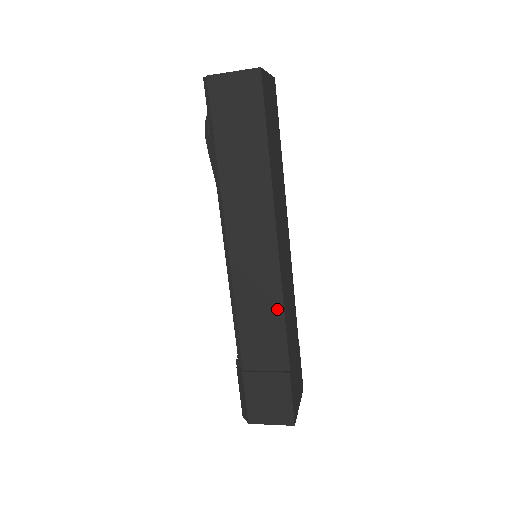
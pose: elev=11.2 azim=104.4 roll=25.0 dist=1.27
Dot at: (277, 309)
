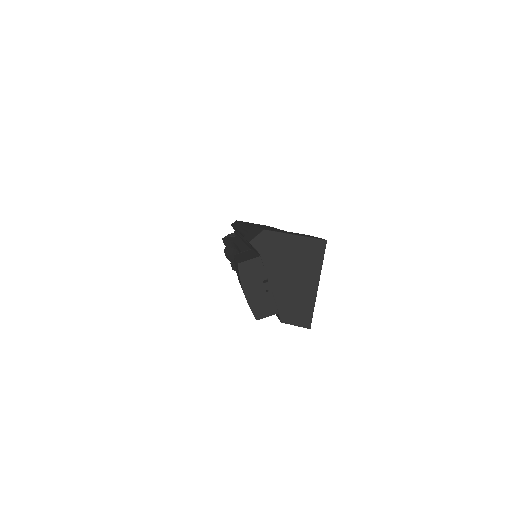
Dot at: occluded
